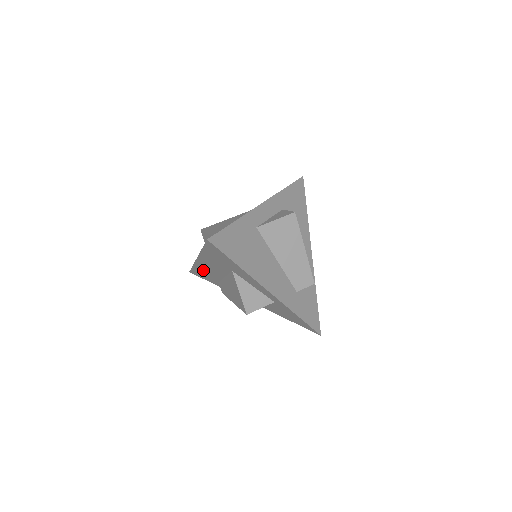
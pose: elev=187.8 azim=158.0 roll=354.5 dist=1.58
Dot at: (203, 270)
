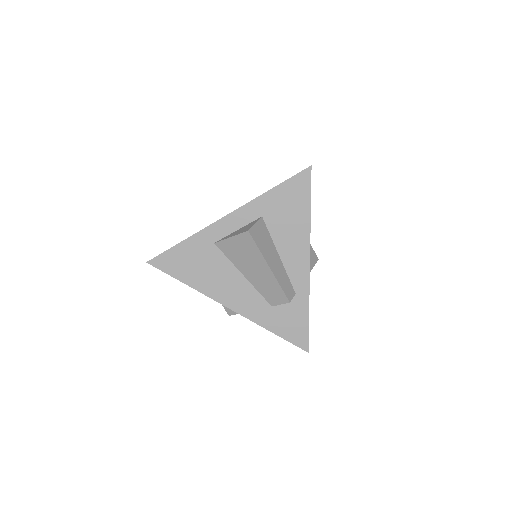
Dot at: occluded
